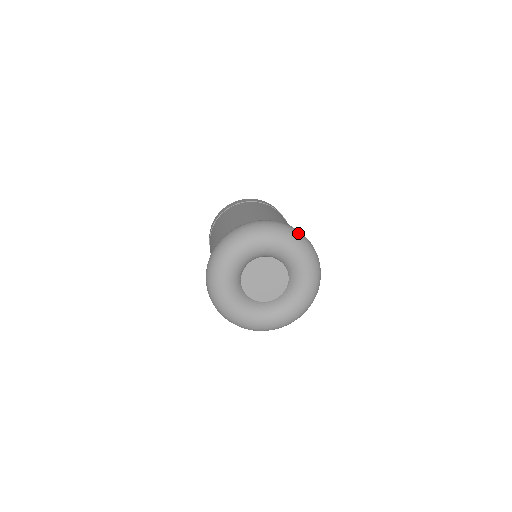
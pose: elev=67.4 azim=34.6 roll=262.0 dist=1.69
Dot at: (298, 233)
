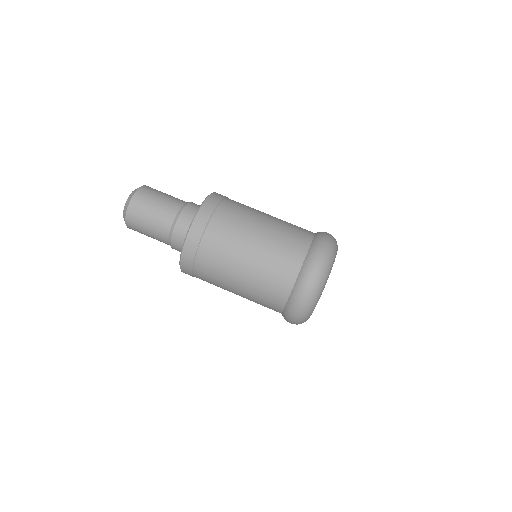
Dot at: occluded
